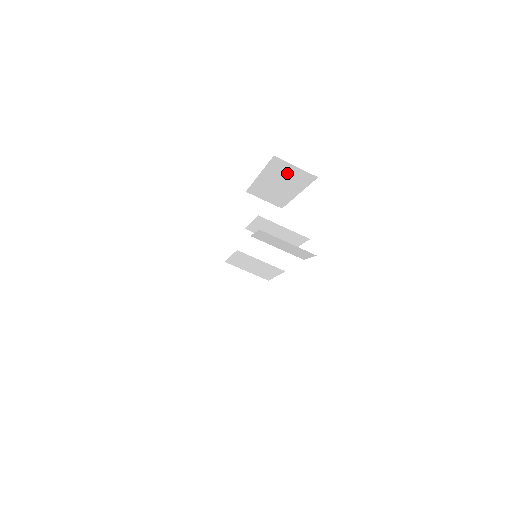
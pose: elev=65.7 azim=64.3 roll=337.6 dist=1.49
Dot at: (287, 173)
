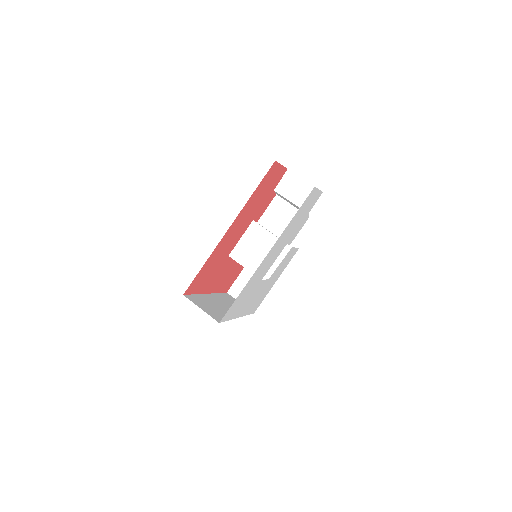
Dot at: occluded
